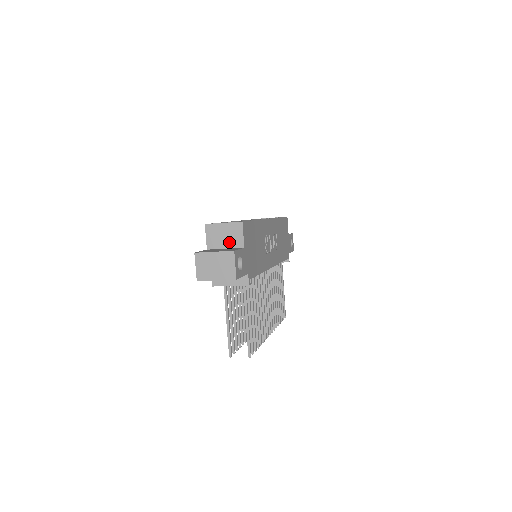
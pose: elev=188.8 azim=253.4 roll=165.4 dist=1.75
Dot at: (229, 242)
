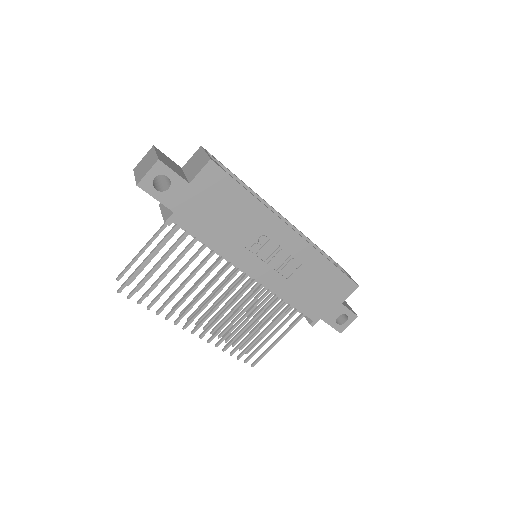
Dot at: (191, 171)
